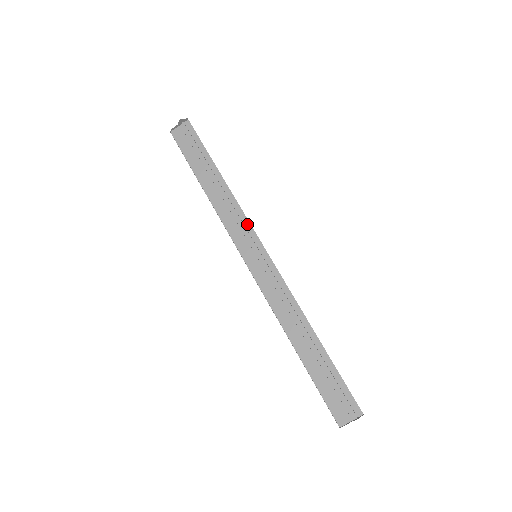
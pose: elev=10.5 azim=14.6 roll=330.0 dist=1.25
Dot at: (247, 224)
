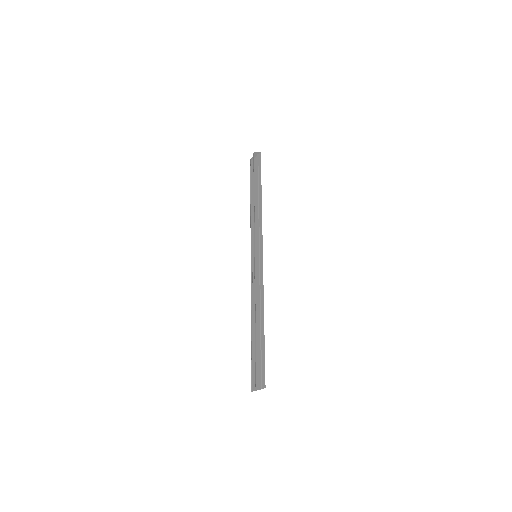
Dot at: (261, 232)
